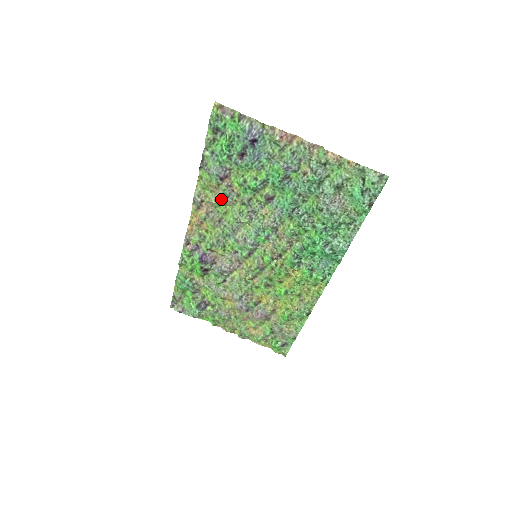
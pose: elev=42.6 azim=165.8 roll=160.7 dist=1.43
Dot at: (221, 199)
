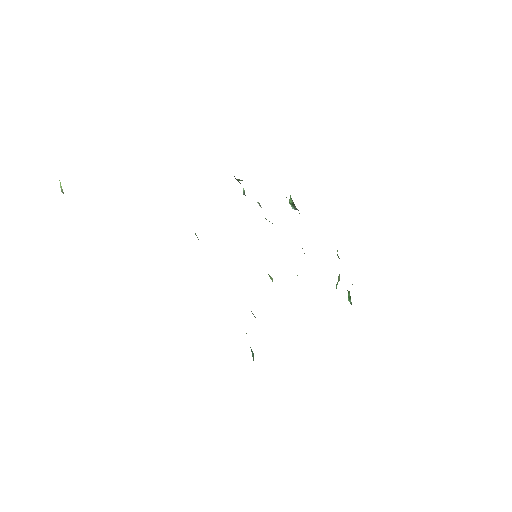
Dot at: occluded
